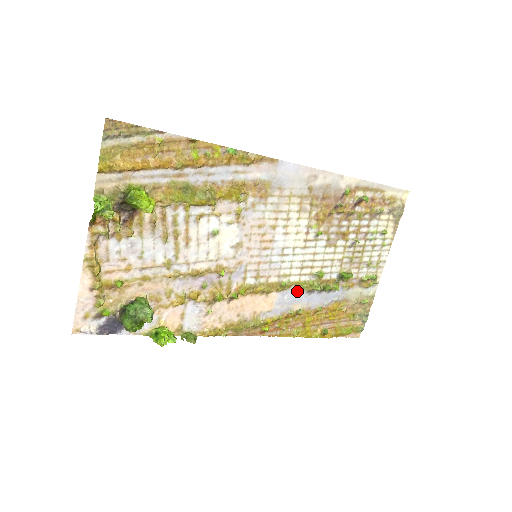
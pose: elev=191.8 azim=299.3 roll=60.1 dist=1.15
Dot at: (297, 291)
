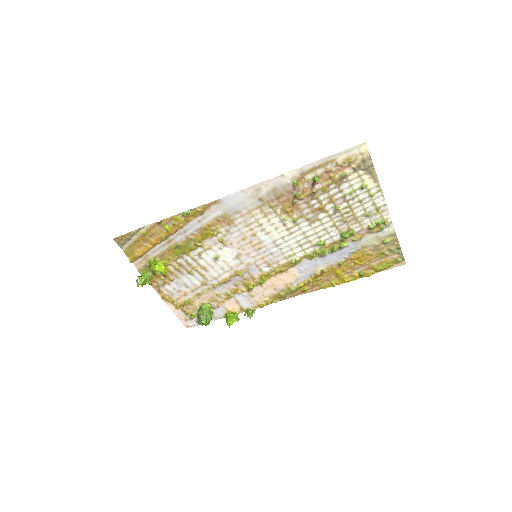
Dot at: (310, 260)
